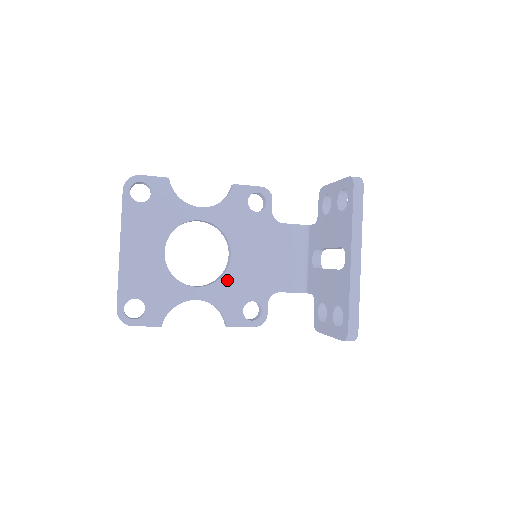
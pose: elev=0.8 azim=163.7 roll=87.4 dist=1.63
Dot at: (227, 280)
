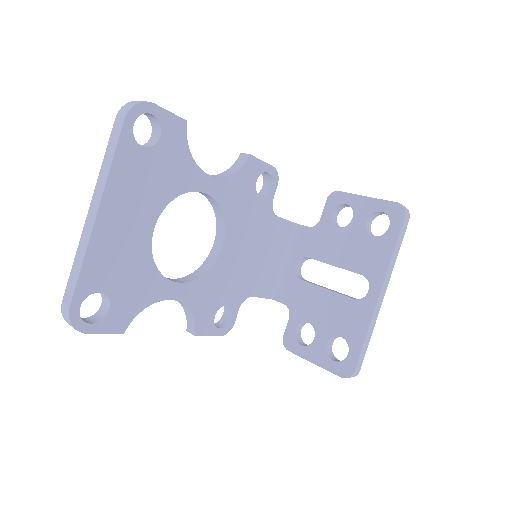
Dot at: (210, 277)
